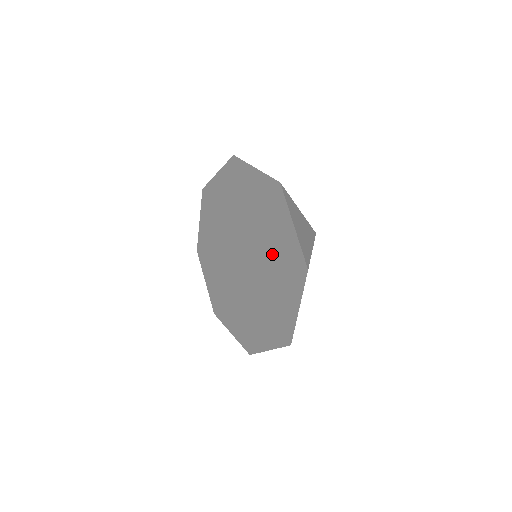
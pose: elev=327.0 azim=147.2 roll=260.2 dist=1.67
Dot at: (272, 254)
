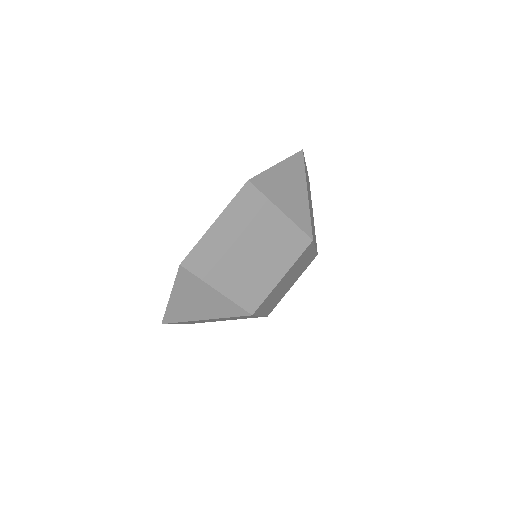
Dot at: occluded
